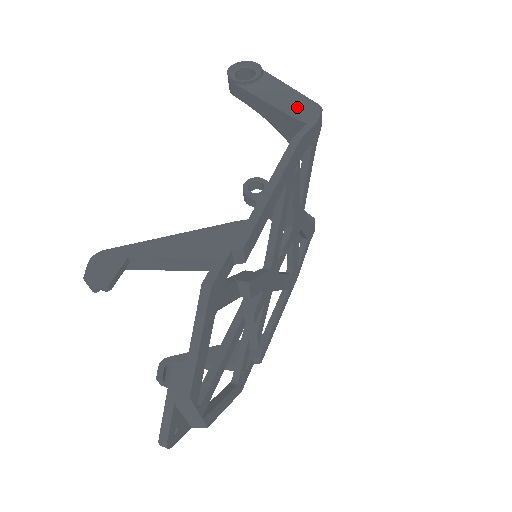
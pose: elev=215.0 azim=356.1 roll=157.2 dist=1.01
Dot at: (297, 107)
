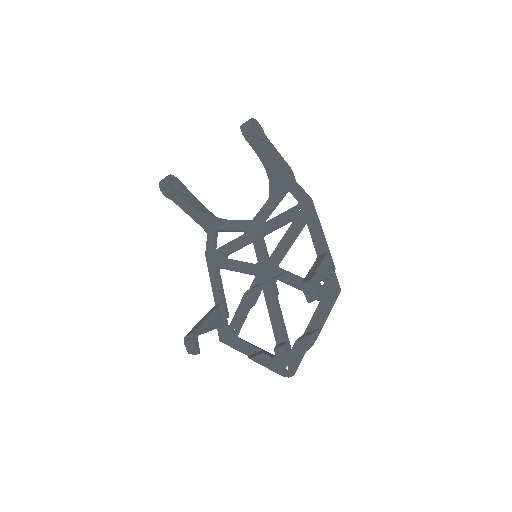
Dot at: (286, 167)
